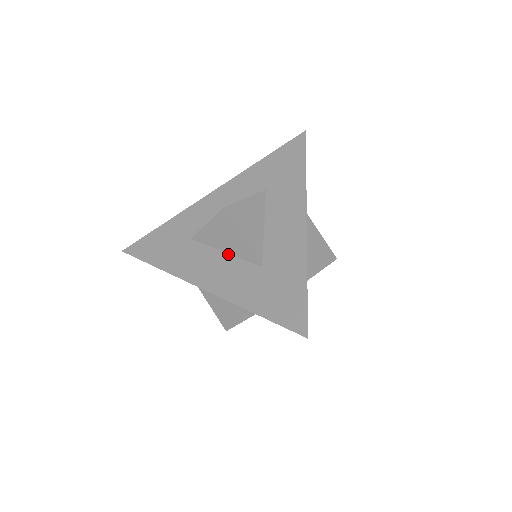
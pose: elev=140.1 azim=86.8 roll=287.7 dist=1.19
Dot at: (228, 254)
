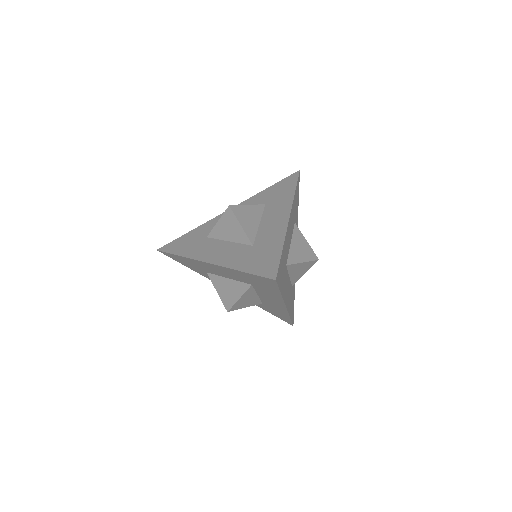
Dot at: (231, 242)
